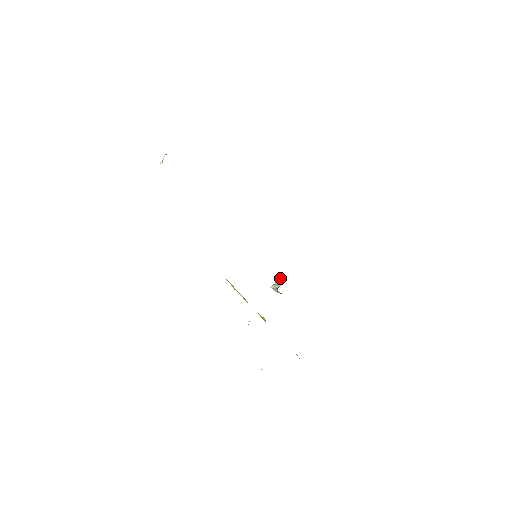
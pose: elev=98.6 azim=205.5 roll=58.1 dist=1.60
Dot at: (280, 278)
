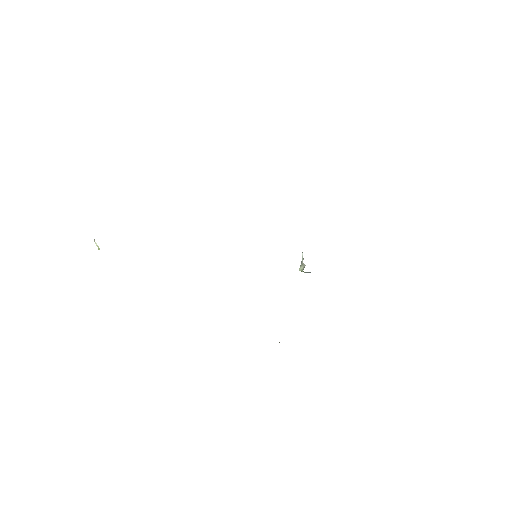
Dot at: (302, 254)
